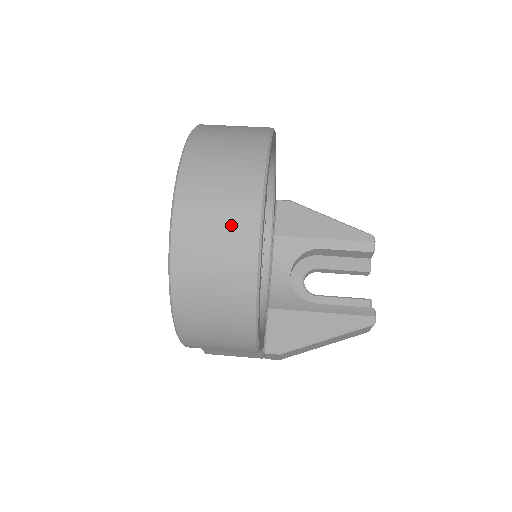
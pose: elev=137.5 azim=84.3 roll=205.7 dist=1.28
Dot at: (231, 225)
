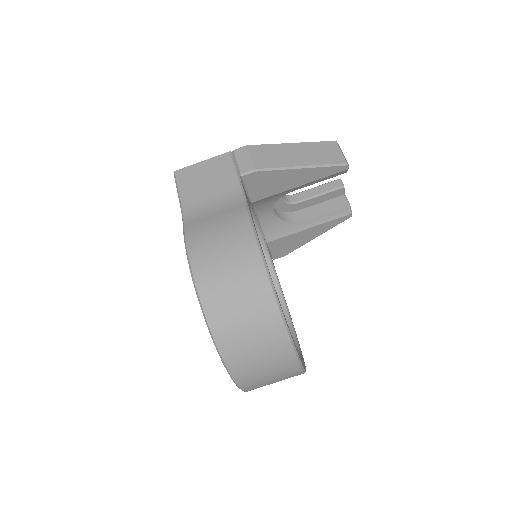
Dot at: occluded
